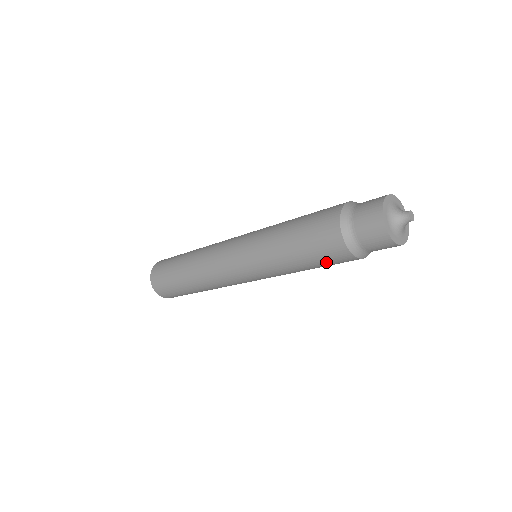
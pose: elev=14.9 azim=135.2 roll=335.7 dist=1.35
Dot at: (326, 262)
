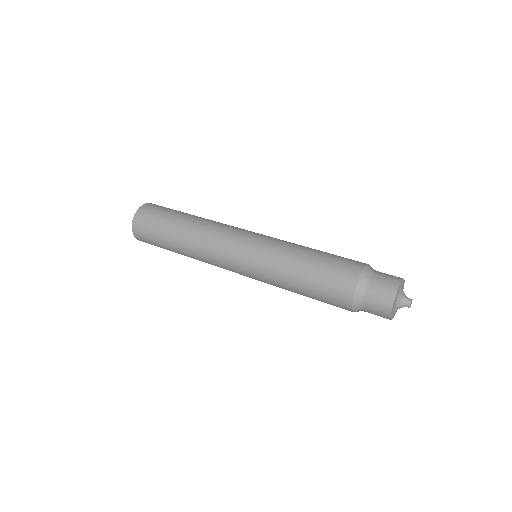
Dot at: (325, 300)
